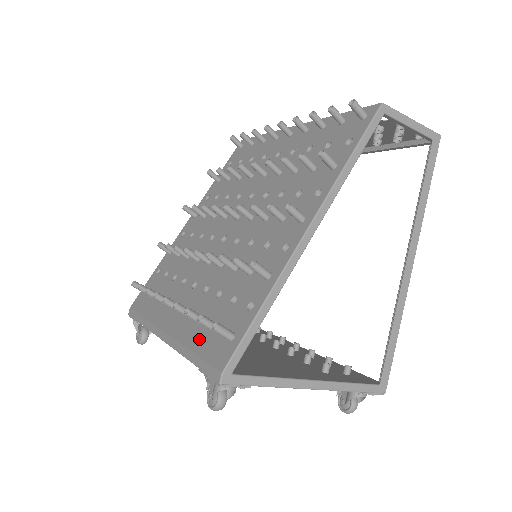
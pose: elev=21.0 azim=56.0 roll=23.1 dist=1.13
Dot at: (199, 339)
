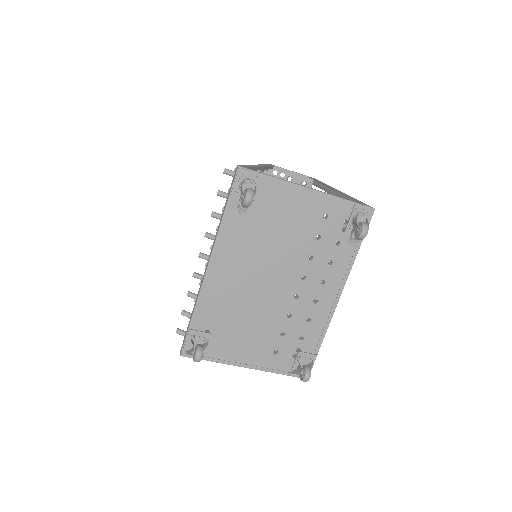
Dot at: occluded
